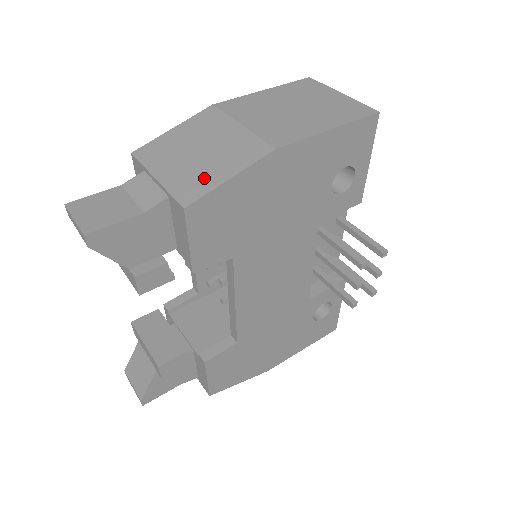
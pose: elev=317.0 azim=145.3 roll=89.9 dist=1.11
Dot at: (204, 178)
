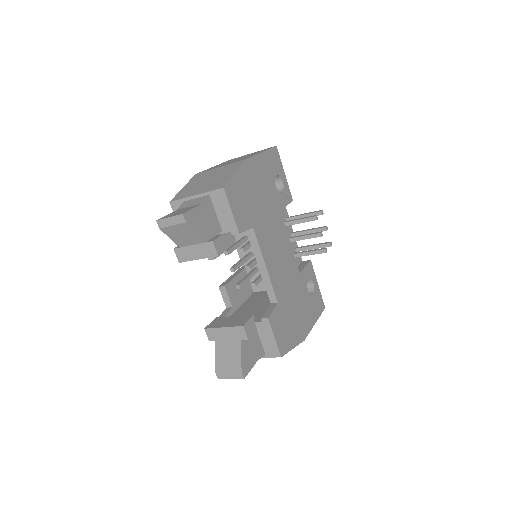
Dot at: (222, 180)
